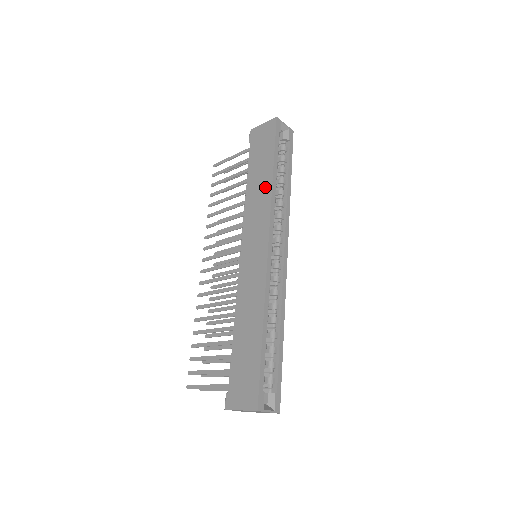
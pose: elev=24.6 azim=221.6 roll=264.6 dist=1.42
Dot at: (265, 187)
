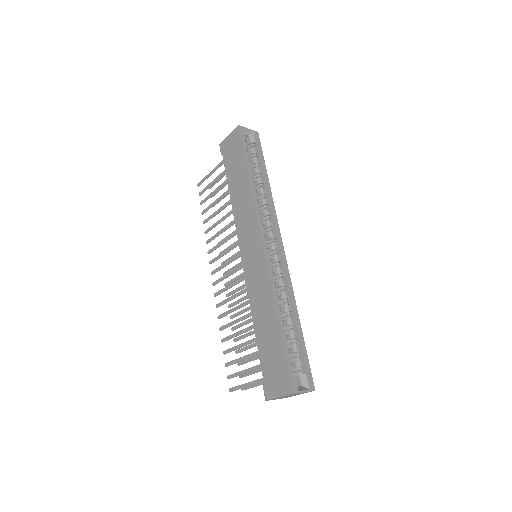
Dot at: (246, 192)
